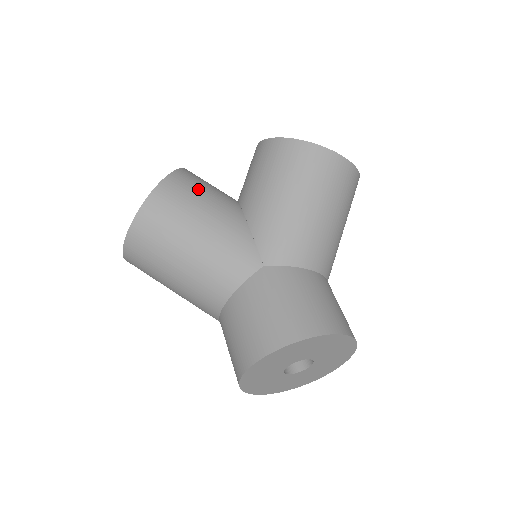
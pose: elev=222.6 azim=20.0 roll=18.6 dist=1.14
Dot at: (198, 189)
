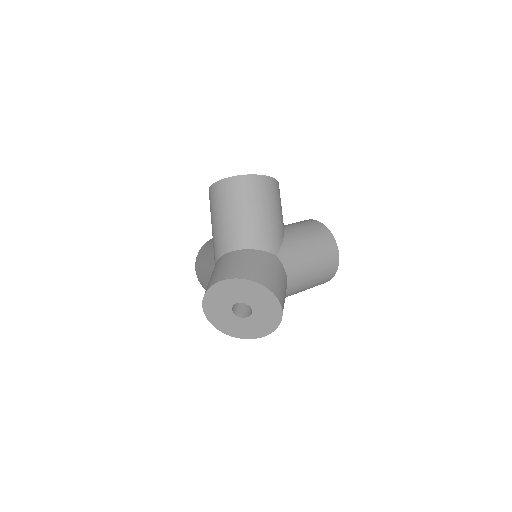
Dot at: (280, 200)
